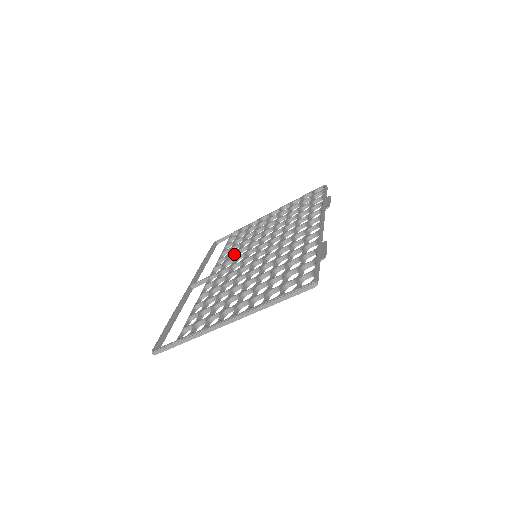
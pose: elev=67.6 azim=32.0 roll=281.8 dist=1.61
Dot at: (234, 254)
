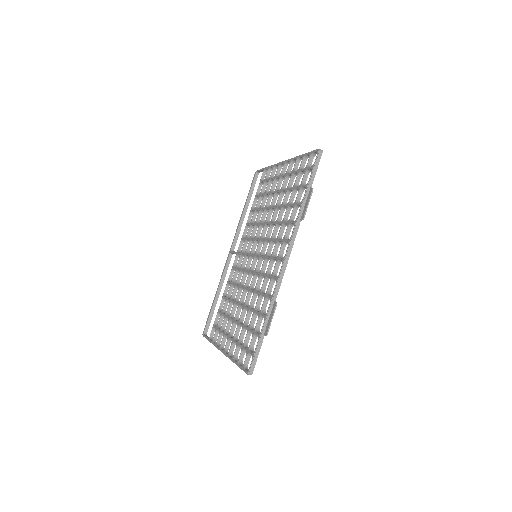
Dot at: occluded
